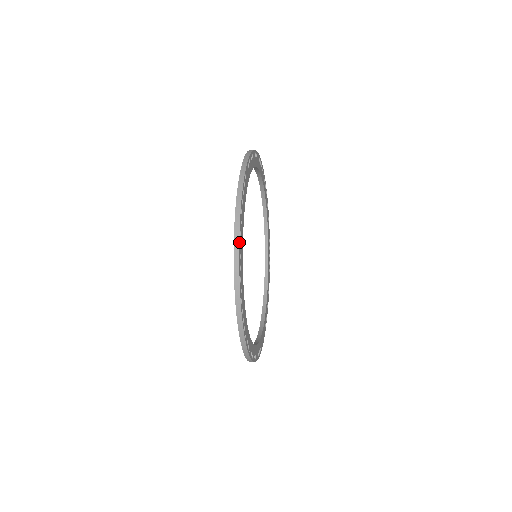
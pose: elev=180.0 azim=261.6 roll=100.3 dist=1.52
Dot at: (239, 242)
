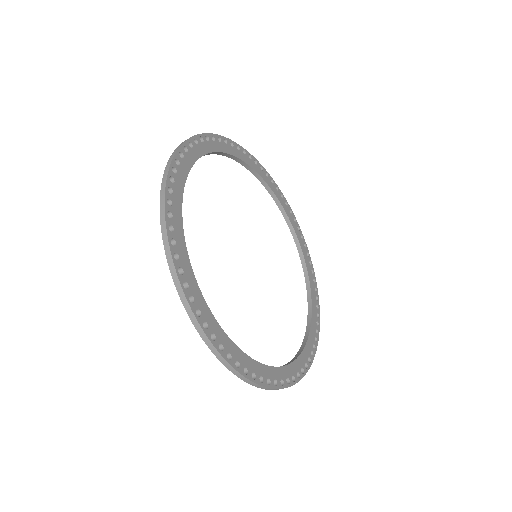
Dot at: (200, 135)
